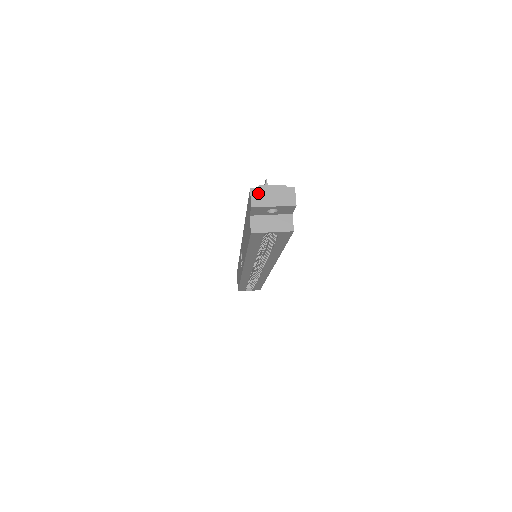
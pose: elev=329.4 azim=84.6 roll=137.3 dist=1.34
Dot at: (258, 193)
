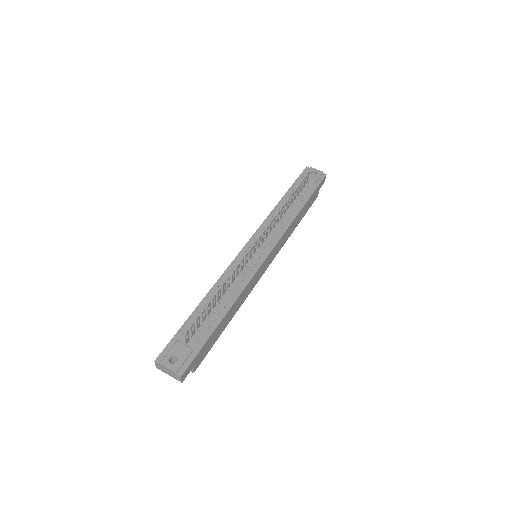
Dot at: (159, 366)
